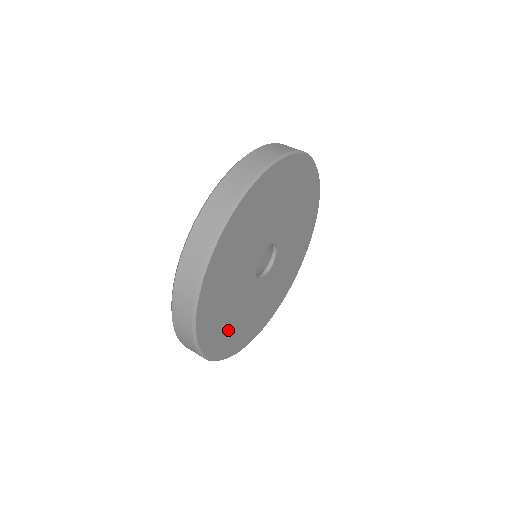
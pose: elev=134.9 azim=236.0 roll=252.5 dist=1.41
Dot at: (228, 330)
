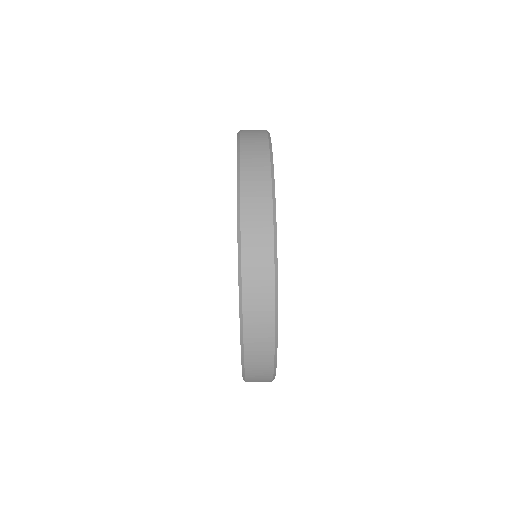
Dot at: occluded
